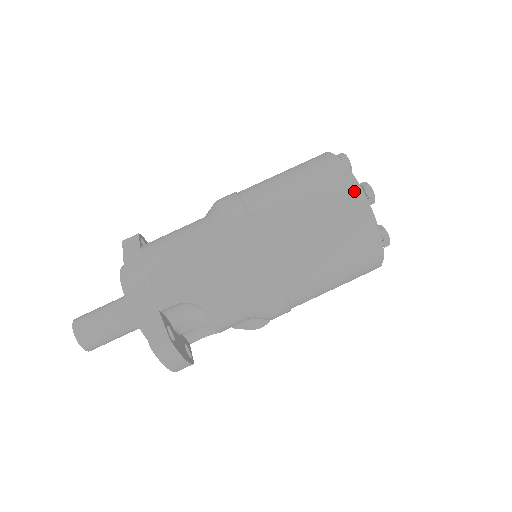
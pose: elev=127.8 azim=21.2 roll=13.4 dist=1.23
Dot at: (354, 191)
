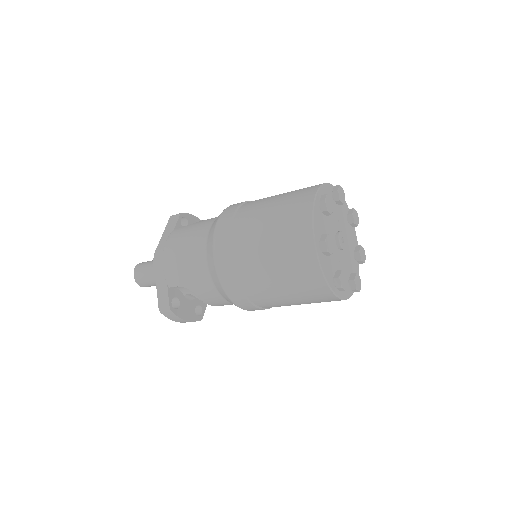
Dot at: (308, 244)
